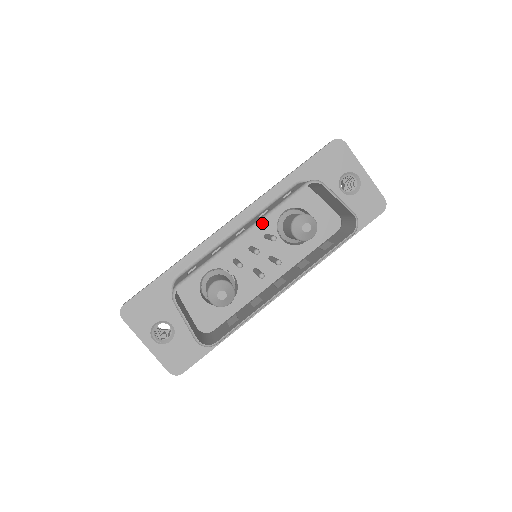
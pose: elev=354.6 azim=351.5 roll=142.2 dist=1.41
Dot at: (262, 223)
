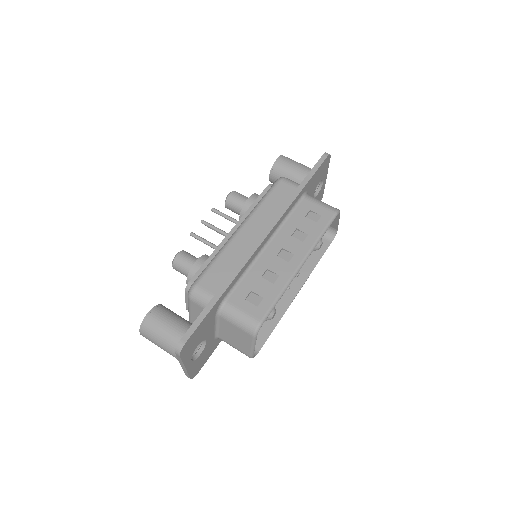
Dot at: occluded
